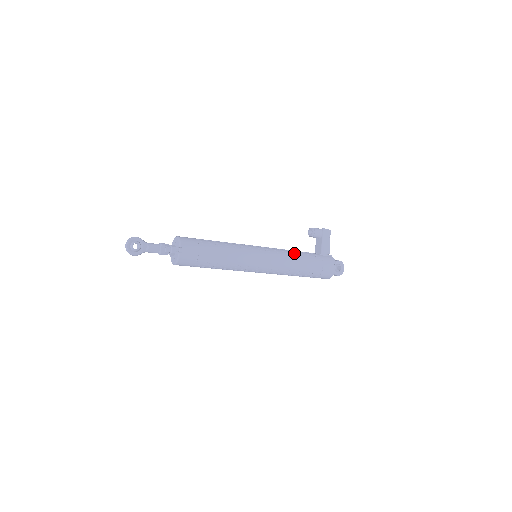
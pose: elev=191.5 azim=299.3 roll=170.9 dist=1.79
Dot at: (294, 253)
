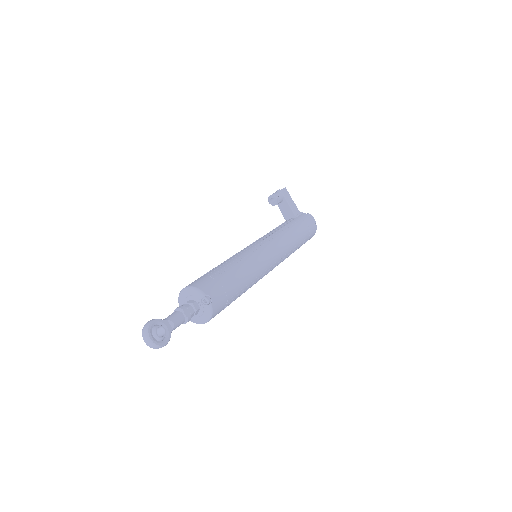
Dot at: (282, 229)
